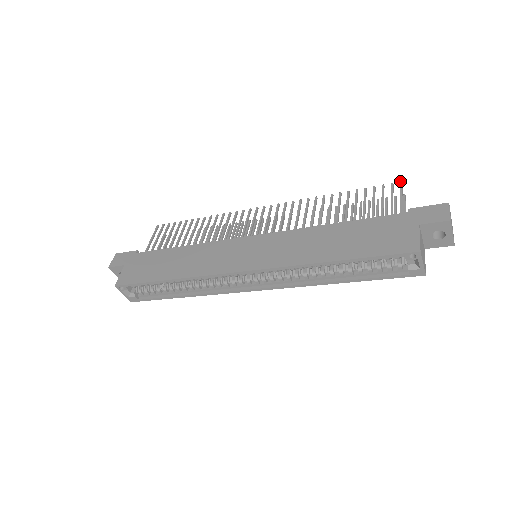
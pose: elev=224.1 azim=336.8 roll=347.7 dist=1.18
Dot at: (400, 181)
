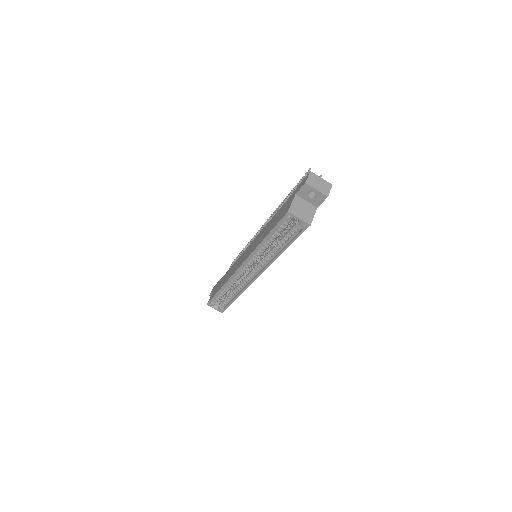
Dot at: (309, 169)
